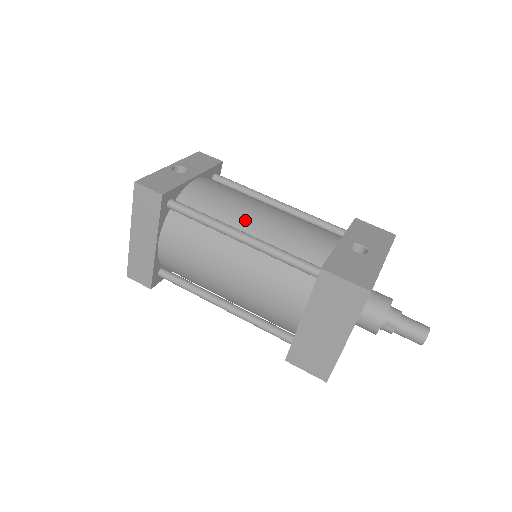
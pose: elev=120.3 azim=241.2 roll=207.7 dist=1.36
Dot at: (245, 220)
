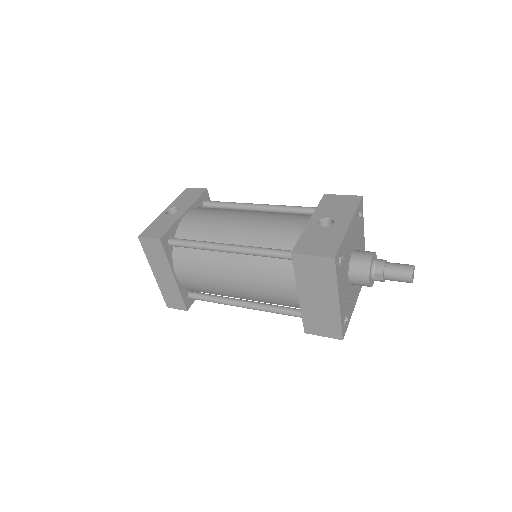
Dot at: (230, 233)
